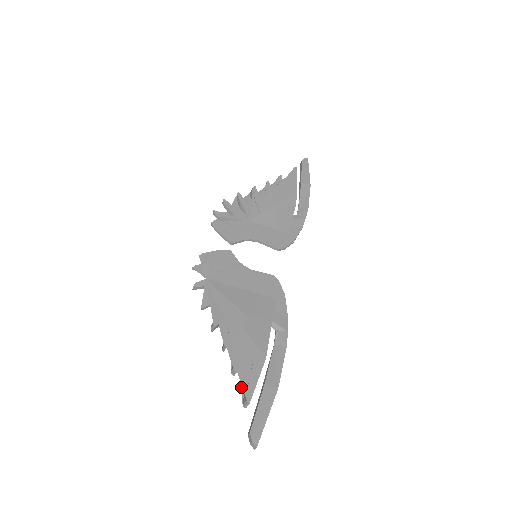
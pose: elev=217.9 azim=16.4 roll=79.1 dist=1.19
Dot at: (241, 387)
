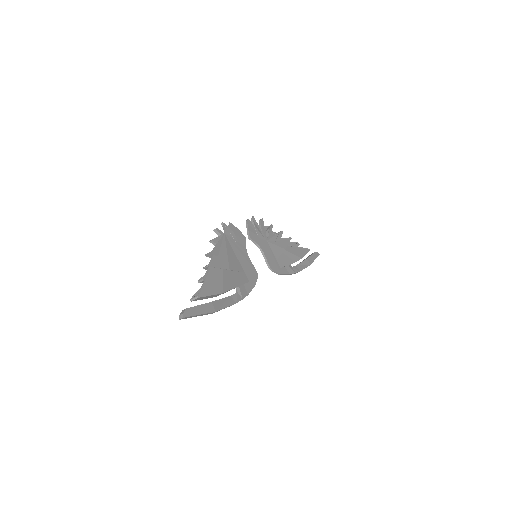
Dot at: (197, 291)
